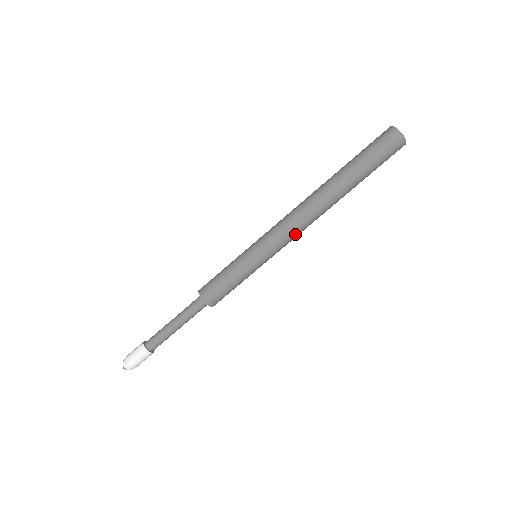
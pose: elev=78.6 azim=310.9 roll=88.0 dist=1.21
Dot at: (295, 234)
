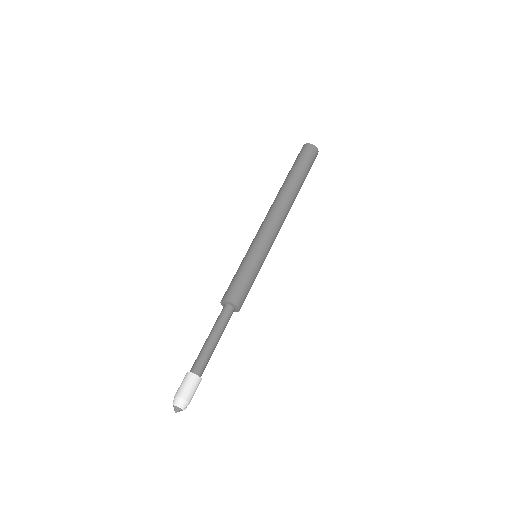
Dot at: (278, 226)
